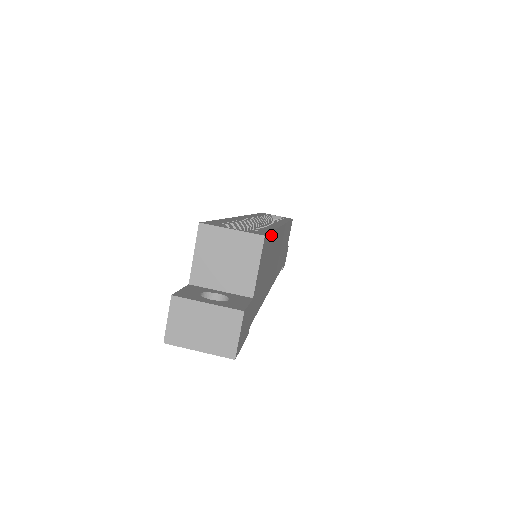
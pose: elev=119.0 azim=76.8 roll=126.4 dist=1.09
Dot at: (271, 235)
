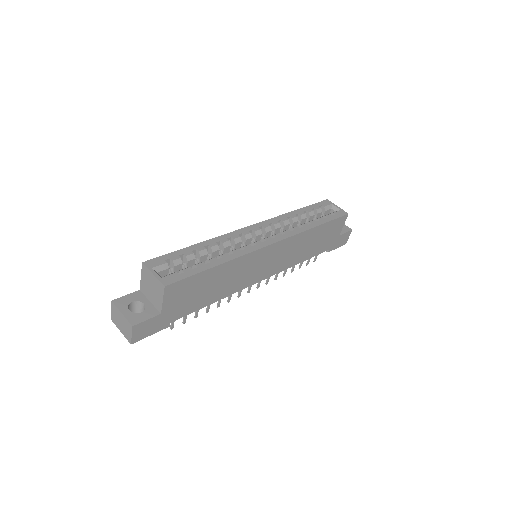
Dot at: (199, 274)
